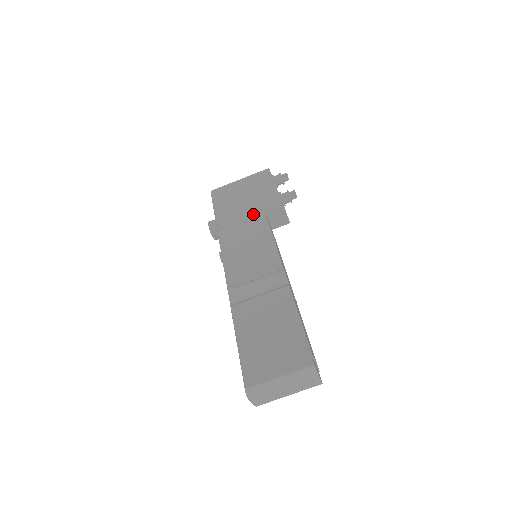
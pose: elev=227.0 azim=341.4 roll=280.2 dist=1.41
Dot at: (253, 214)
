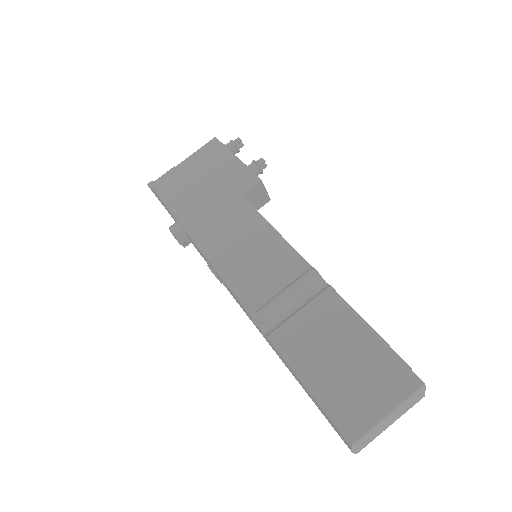
Dot at: (228, 203)
